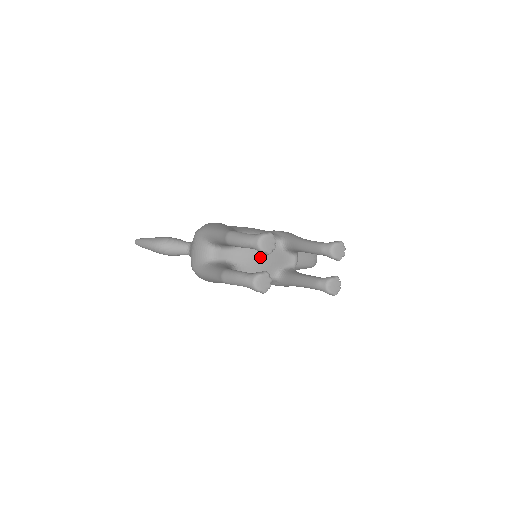
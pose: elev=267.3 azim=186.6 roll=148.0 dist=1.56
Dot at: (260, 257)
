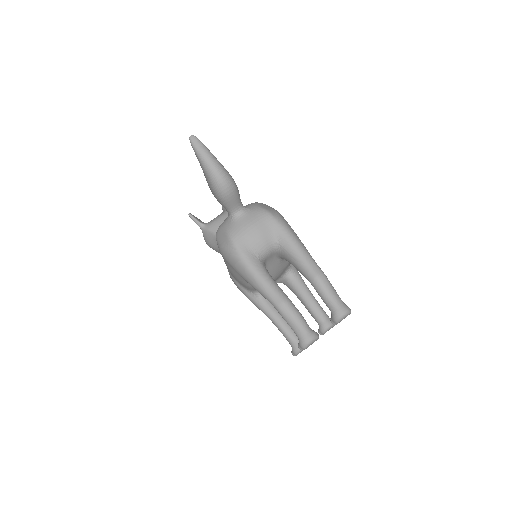
Dot at: (276, 276)
